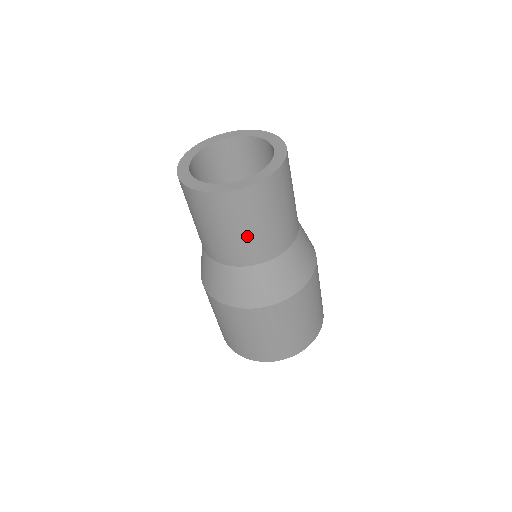
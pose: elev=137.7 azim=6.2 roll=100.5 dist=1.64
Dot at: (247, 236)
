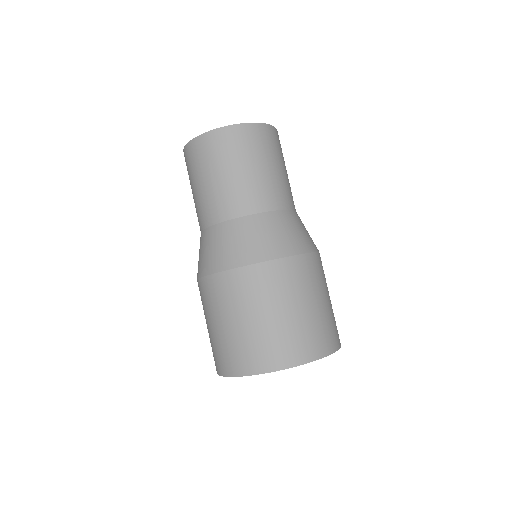
Dot at: (277, 173)
